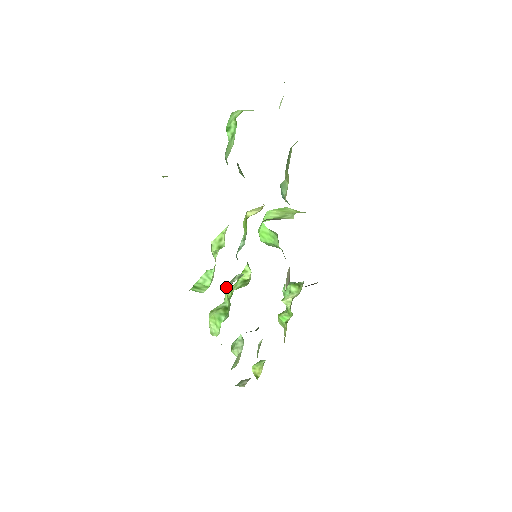
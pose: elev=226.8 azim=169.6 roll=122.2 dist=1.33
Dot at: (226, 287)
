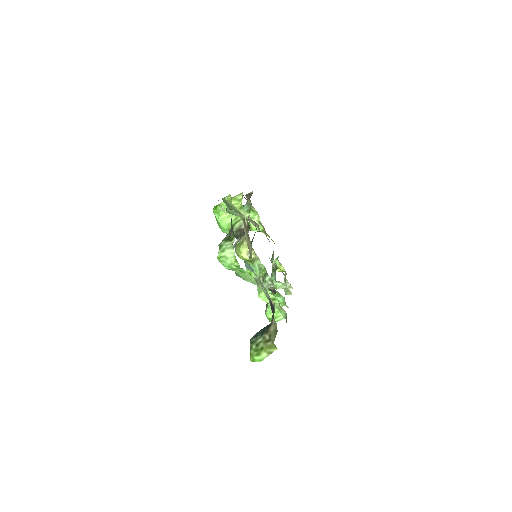
Dot at: occluded
